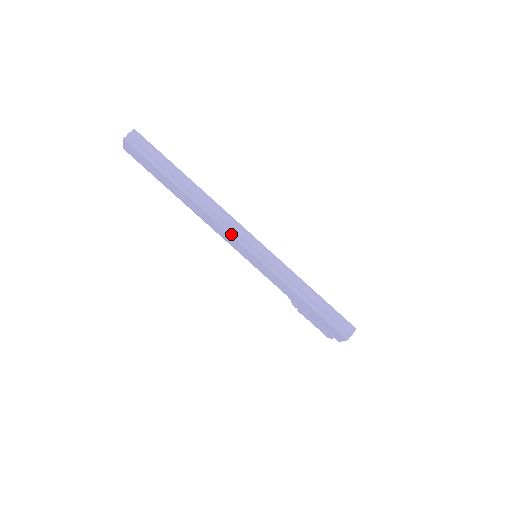
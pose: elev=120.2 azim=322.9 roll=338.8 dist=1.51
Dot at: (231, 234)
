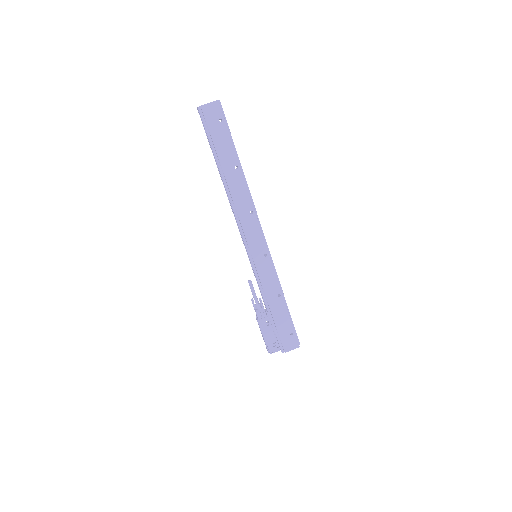
Dot at: (260, 226)
